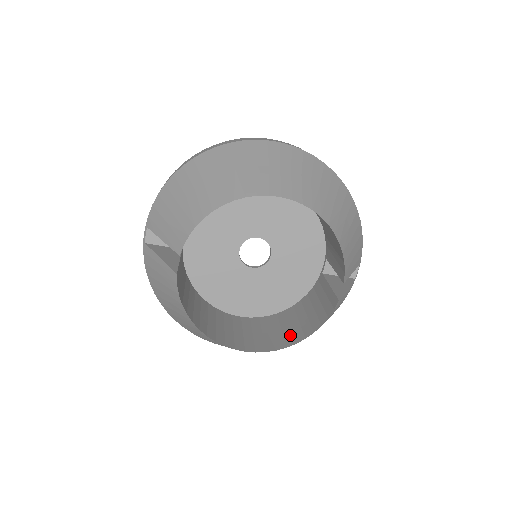
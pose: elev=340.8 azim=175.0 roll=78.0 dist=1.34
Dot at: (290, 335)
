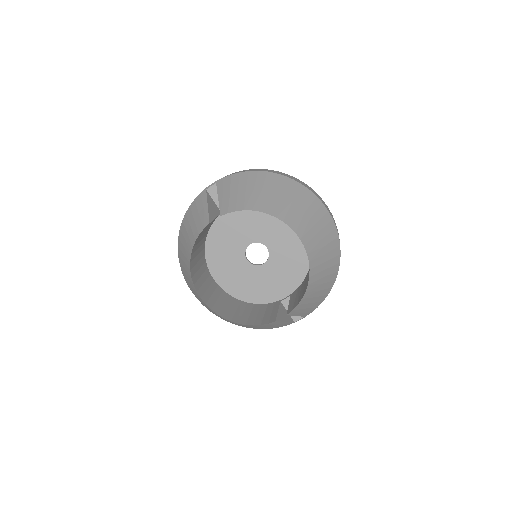
Dot at: (232, 314)
